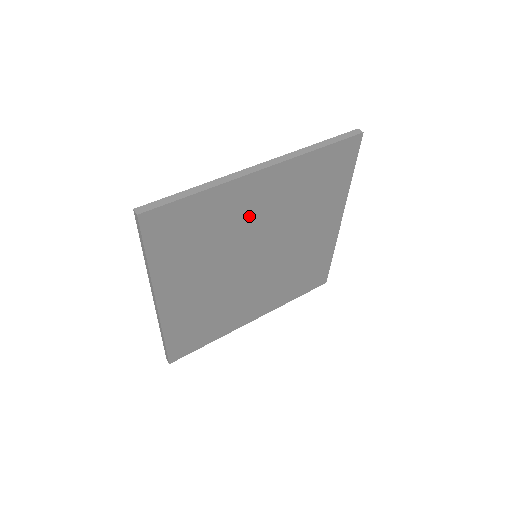
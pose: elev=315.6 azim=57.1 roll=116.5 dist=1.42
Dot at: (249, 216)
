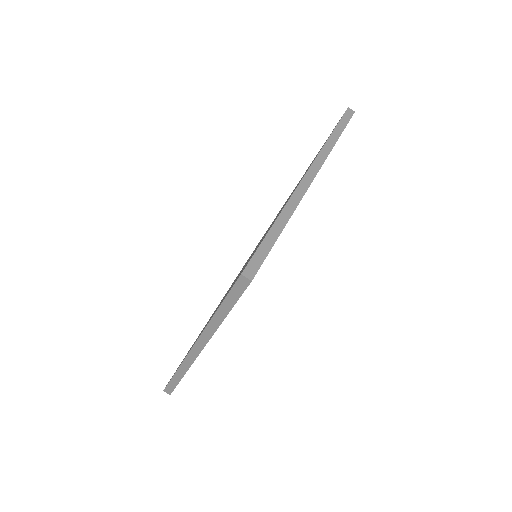
Dot at: occluded
